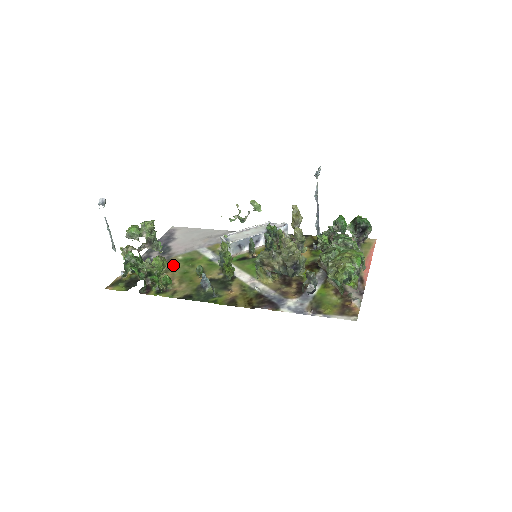
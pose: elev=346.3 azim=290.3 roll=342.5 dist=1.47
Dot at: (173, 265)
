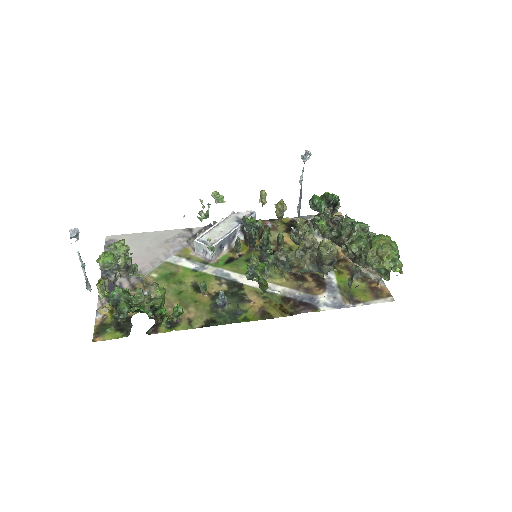
Dot at: occluded
